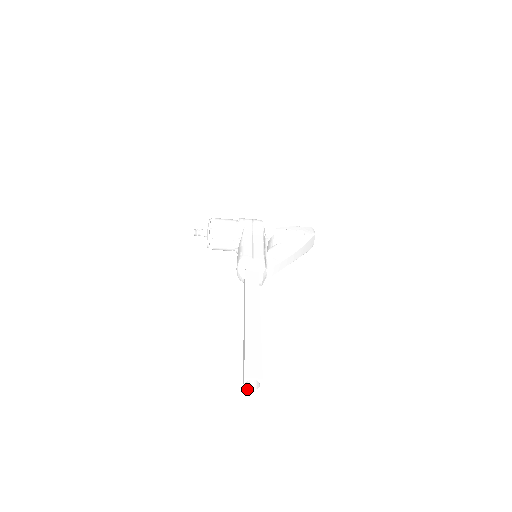
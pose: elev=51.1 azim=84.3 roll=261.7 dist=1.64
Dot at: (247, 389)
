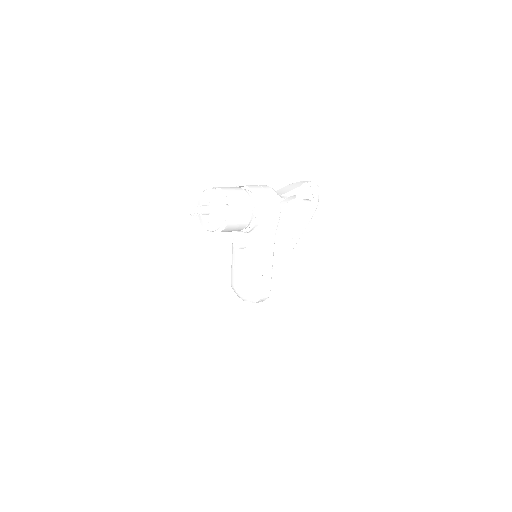
Dot at: occluded
